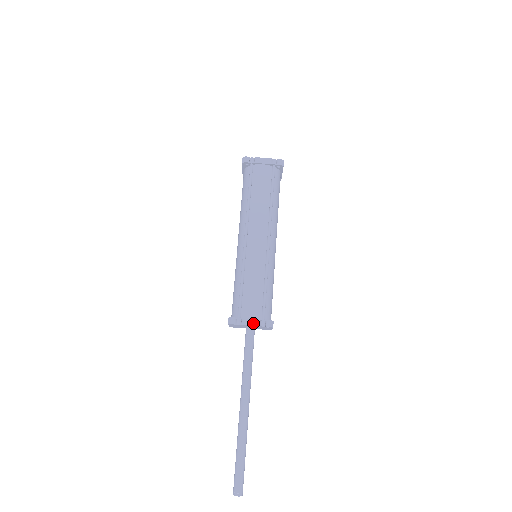
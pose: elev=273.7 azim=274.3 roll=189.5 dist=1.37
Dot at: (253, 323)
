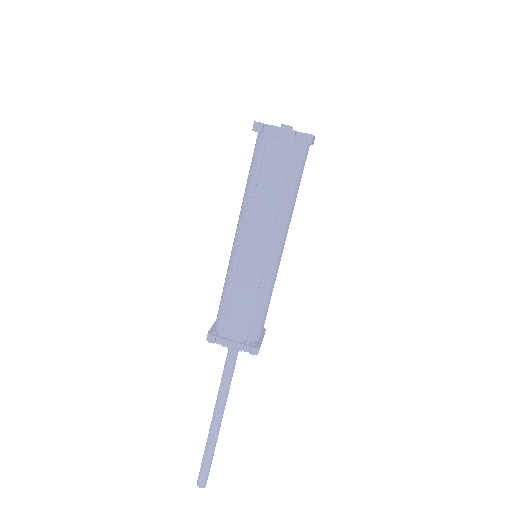
Dot at: (234, 347)
